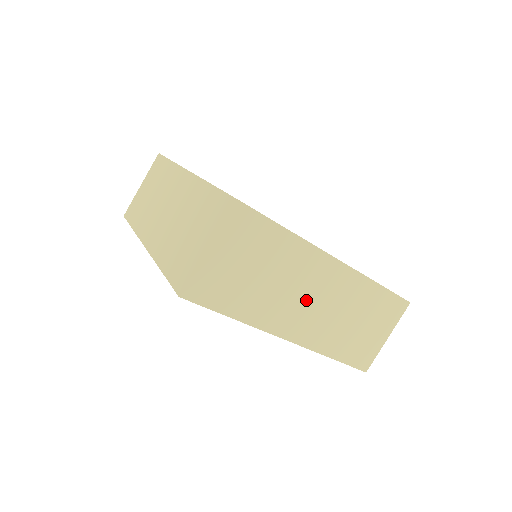
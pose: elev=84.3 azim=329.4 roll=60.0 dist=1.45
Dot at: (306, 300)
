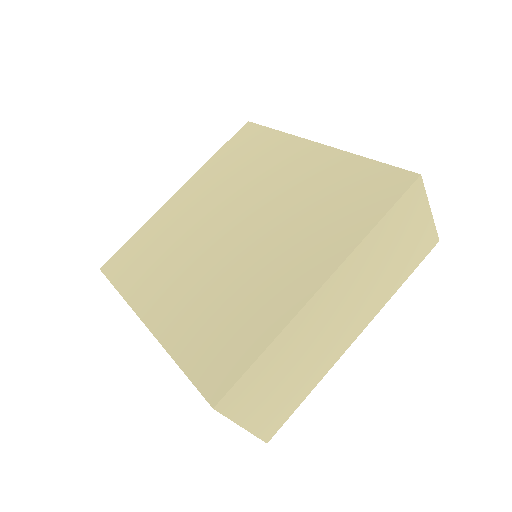
Dot at: (337, 320)
